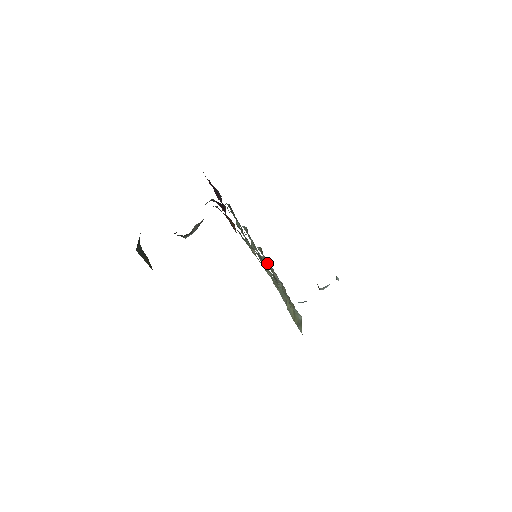
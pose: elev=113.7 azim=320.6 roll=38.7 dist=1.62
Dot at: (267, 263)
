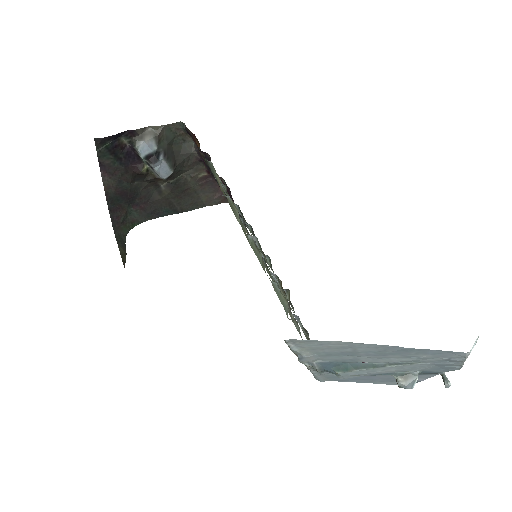
Dot at: (279, 282)
